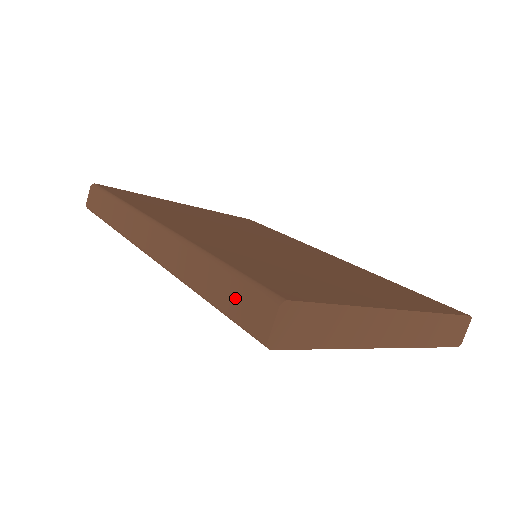
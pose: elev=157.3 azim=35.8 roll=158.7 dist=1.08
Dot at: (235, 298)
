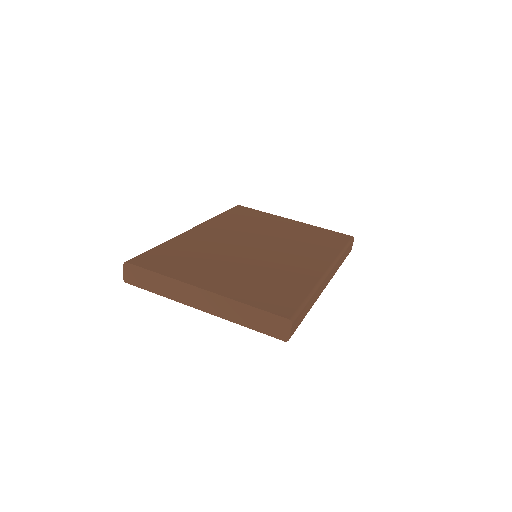
Dot at: occluded
